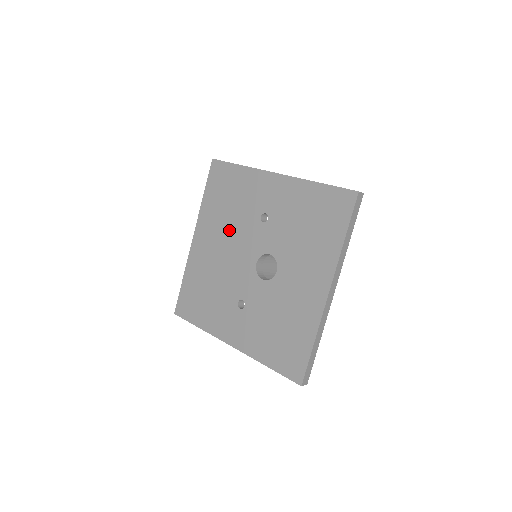
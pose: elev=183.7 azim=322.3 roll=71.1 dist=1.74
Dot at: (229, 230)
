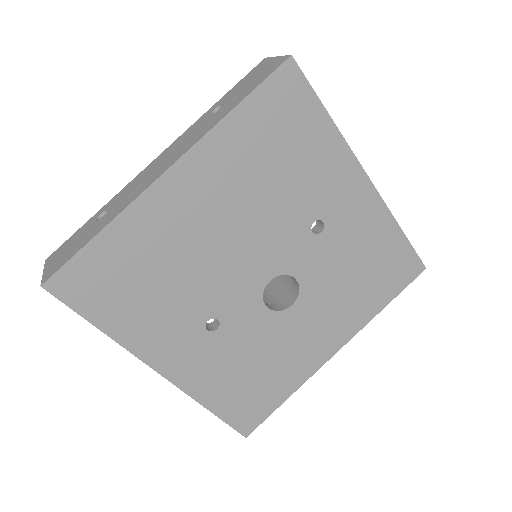
Dot at: (253, 207)
